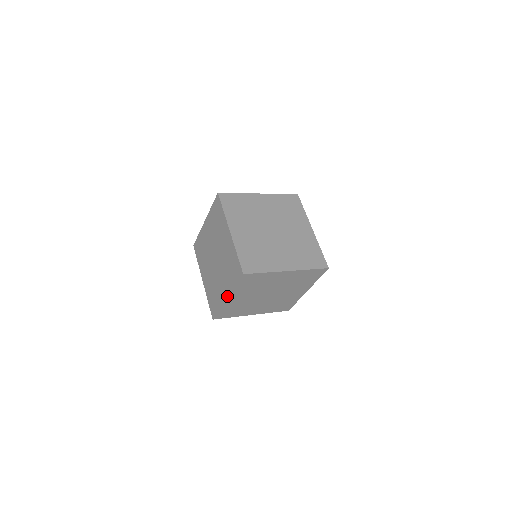
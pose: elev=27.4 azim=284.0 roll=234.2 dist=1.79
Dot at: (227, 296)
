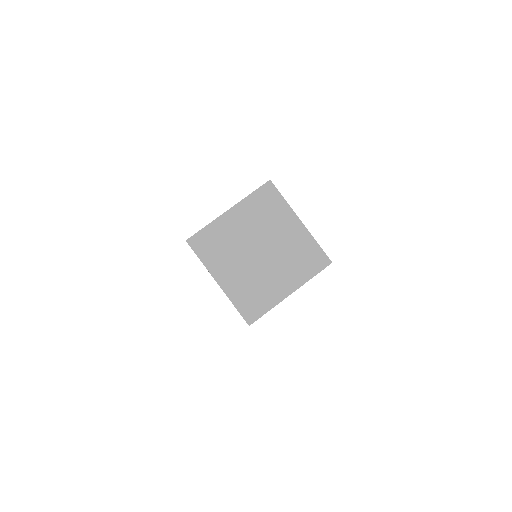
Dot at: occluded
